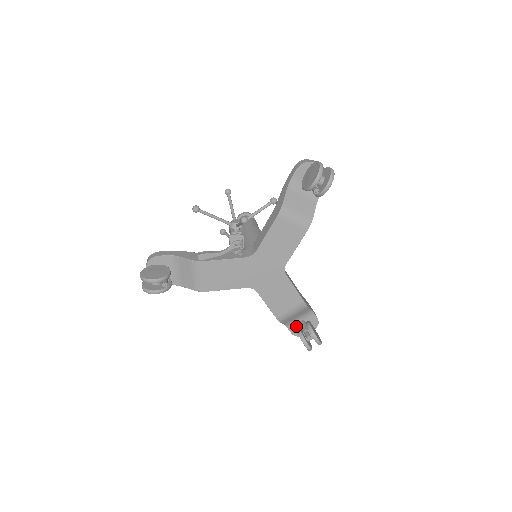
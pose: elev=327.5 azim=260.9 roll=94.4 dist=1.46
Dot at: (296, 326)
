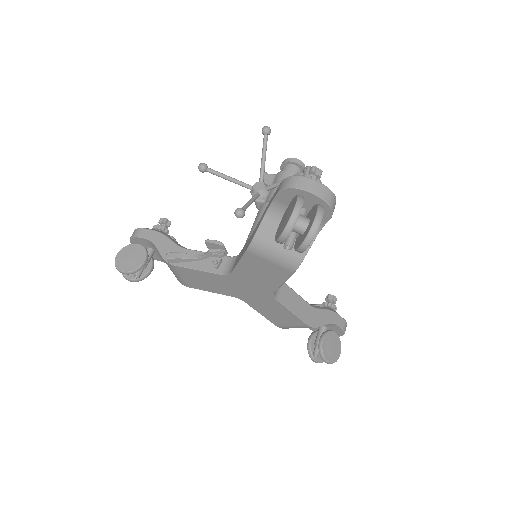
Dot at: occluded
